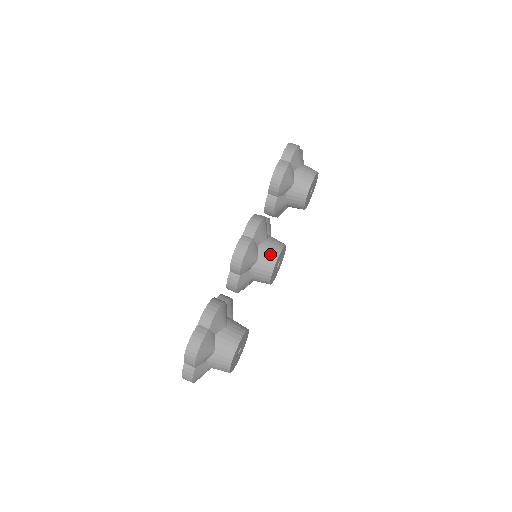
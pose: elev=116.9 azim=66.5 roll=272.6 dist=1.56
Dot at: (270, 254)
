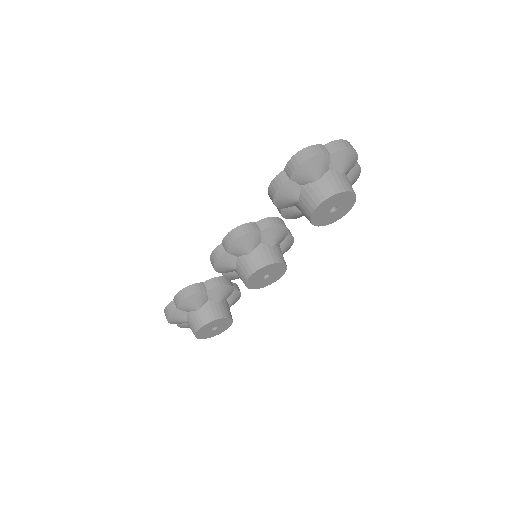
Dot at: (244, 270)
